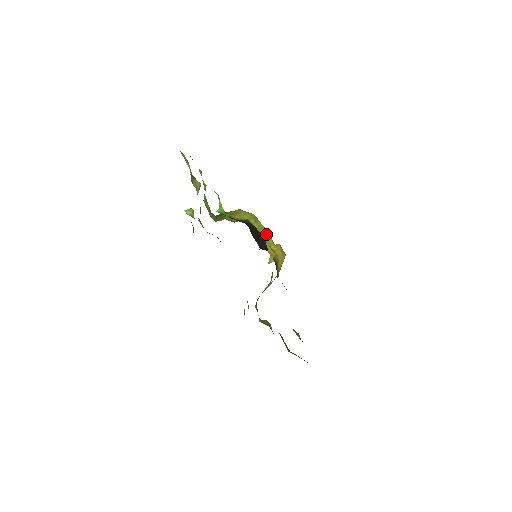
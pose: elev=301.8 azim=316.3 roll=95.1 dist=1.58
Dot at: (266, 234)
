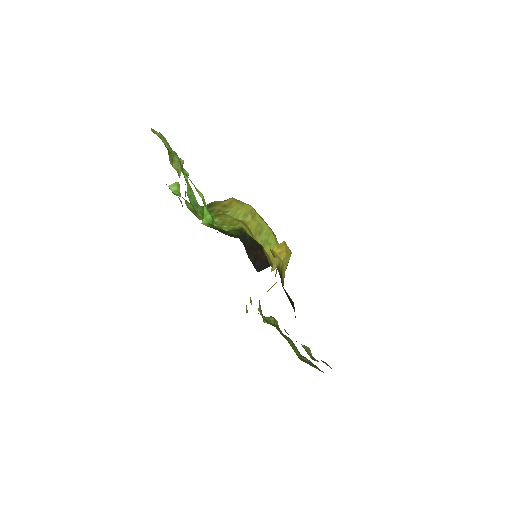
Dot at: (267, 231)
